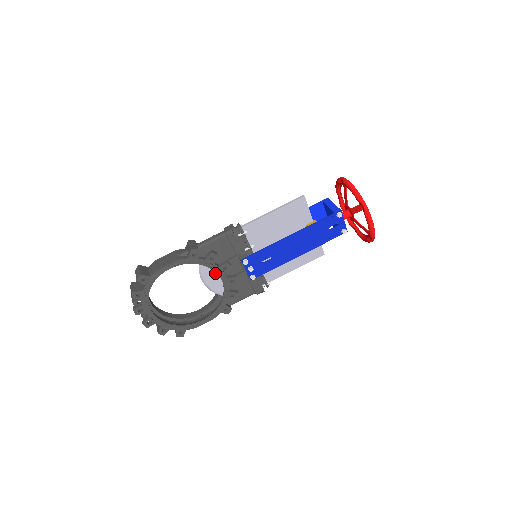
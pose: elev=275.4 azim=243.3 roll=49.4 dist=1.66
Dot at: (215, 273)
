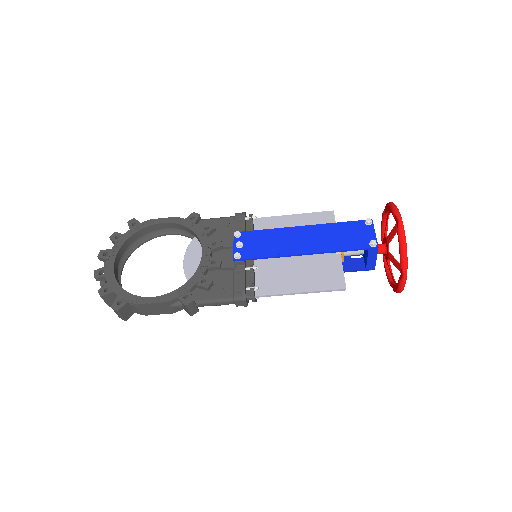
Dot at: occluded
